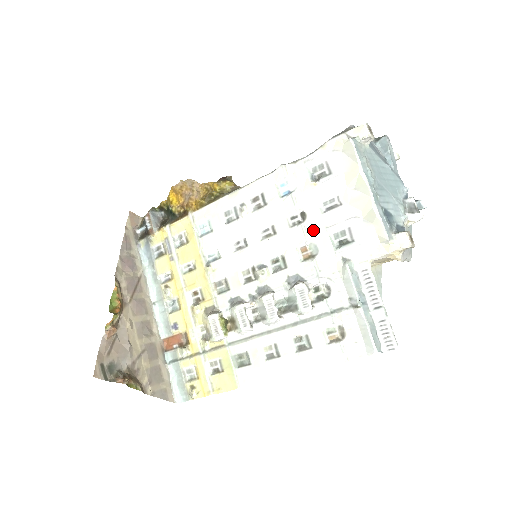
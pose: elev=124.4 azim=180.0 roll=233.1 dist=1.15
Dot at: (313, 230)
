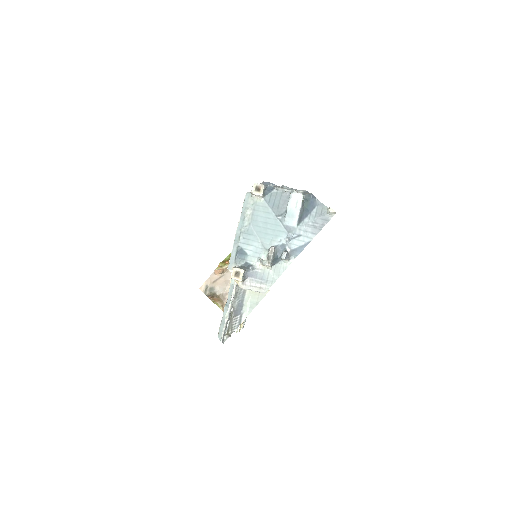
Dot at: occluded
